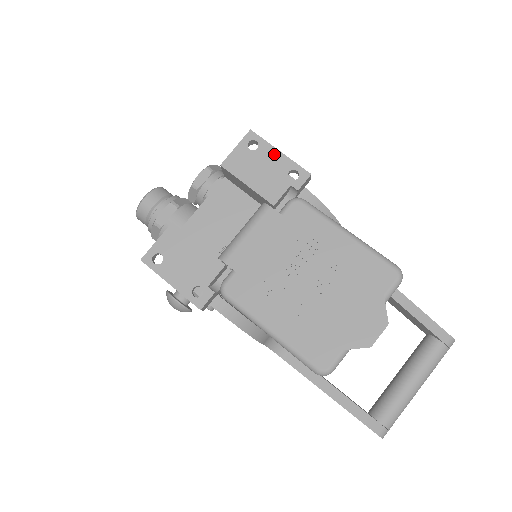
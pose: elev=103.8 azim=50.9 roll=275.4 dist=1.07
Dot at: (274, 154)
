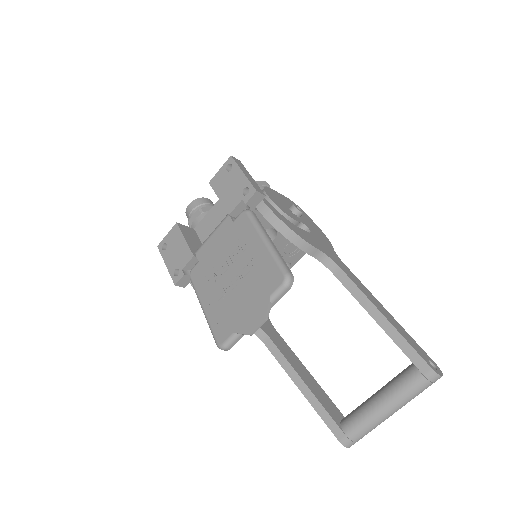
Dot at: (239, 174)
